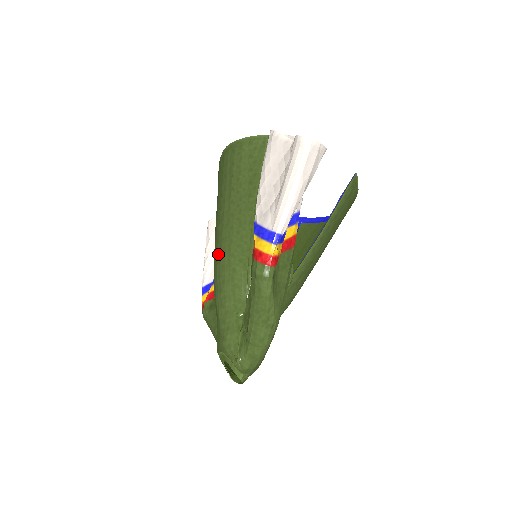
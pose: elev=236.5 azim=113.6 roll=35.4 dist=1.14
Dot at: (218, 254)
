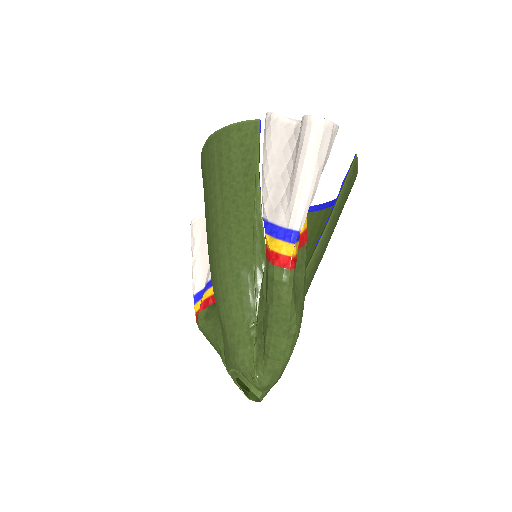
Dot at: (216, 259)
